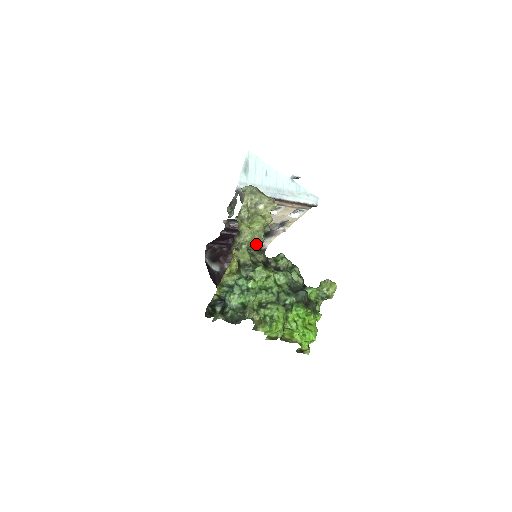
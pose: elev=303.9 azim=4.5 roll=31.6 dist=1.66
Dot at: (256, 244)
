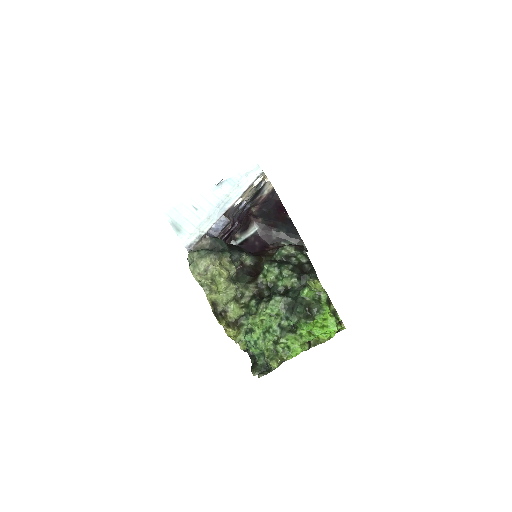
Dot at: (235, 294)
